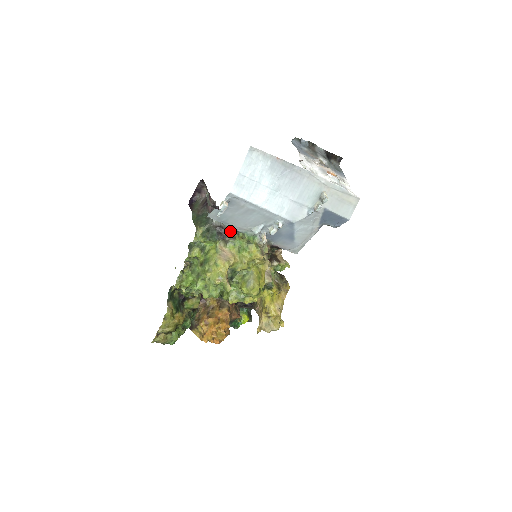
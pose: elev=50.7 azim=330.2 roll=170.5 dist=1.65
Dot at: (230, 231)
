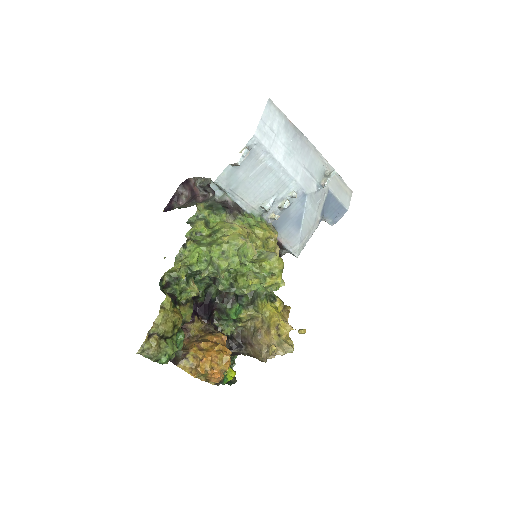
Dot at: (236, 207)
